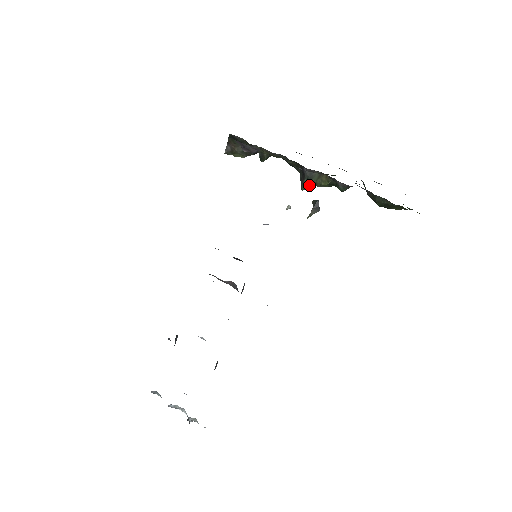
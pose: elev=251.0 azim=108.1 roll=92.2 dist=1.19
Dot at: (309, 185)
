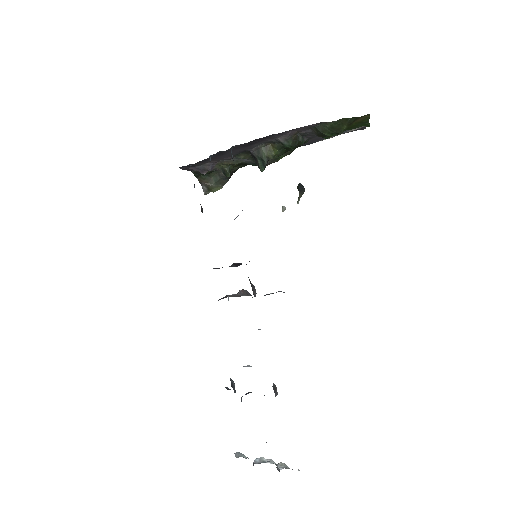
Dot at: (264, 163)
